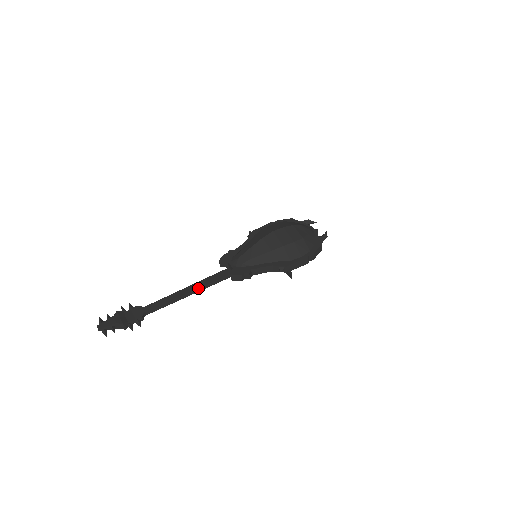
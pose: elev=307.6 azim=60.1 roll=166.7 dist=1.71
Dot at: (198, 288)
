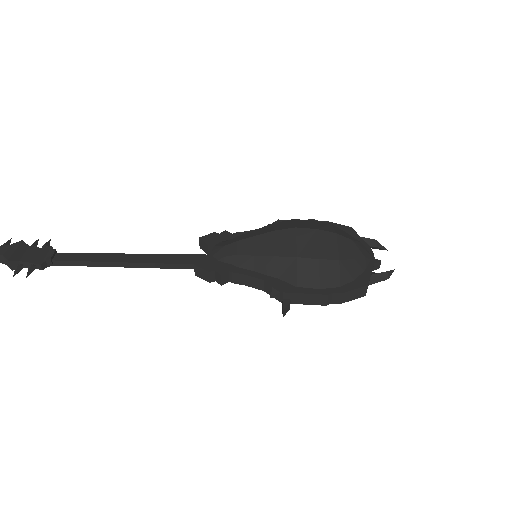
Dot at: (143, 262)
